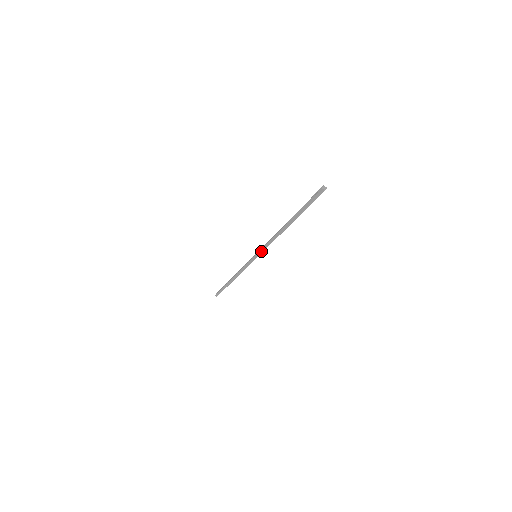
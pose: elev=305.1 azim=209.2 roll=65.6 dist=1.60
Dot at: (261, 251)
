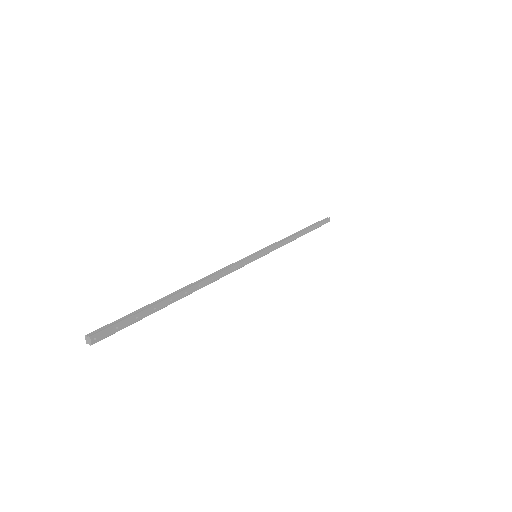
Dot at: (243, 265)
